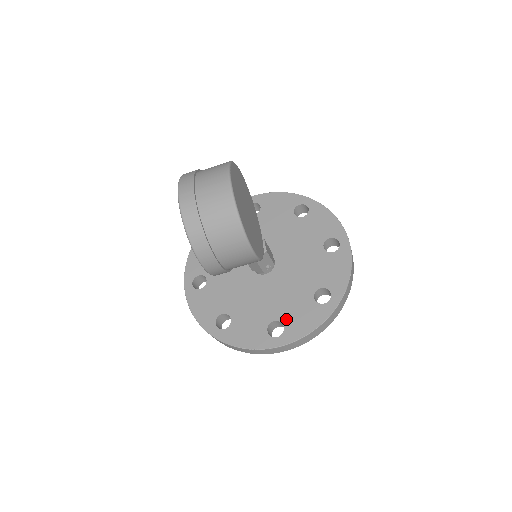
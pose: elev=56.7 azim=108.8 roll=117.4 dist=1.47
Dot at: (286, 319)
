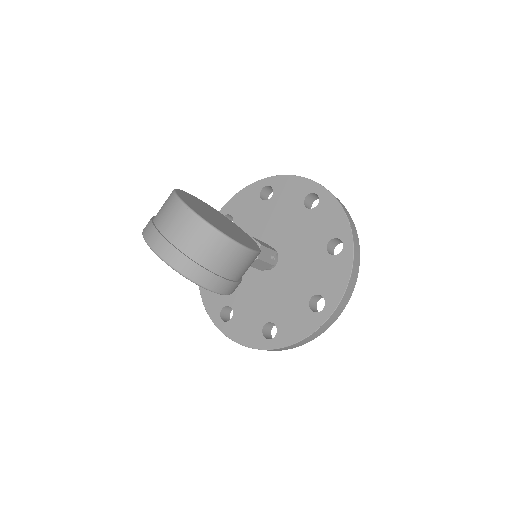
Dot at: (319, 289)
